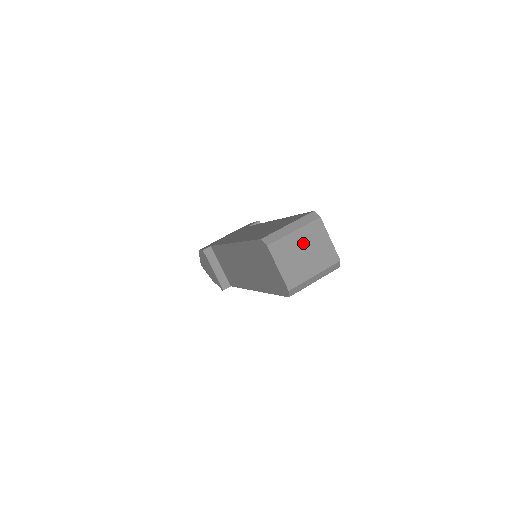
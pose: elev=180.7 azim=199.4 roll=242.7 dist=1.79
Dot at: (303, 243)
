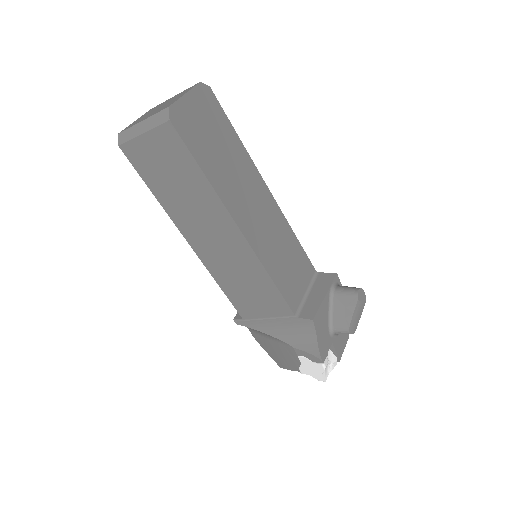
Dot at: occluded
